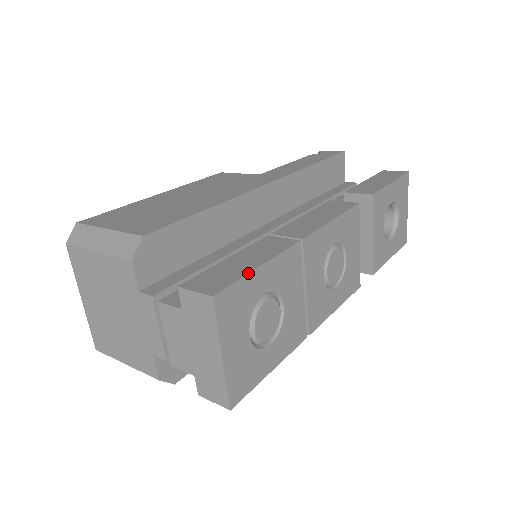
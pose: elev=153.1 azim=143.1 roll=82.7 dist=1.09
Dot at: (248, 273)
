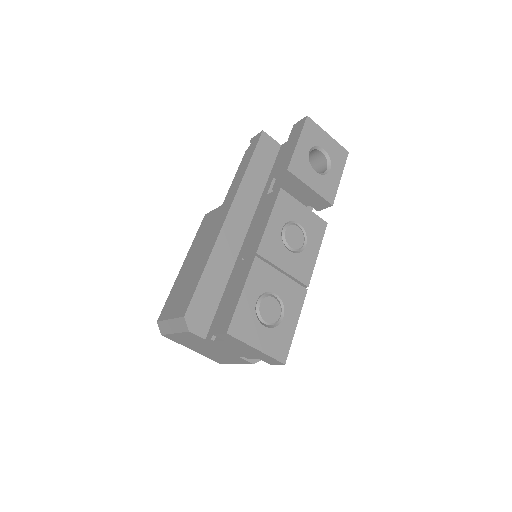
Dot at: (237, 304)
